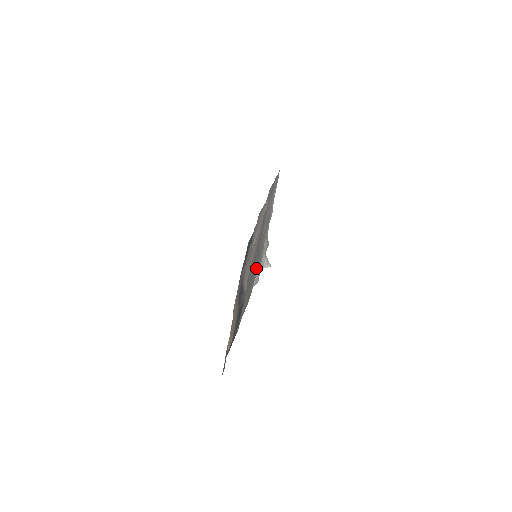
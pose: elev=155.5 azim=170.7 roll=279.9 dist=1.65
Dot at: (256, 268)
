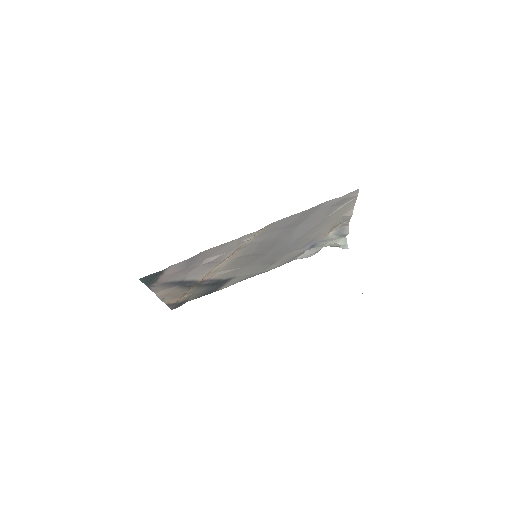
Dot at: (292, 252)
